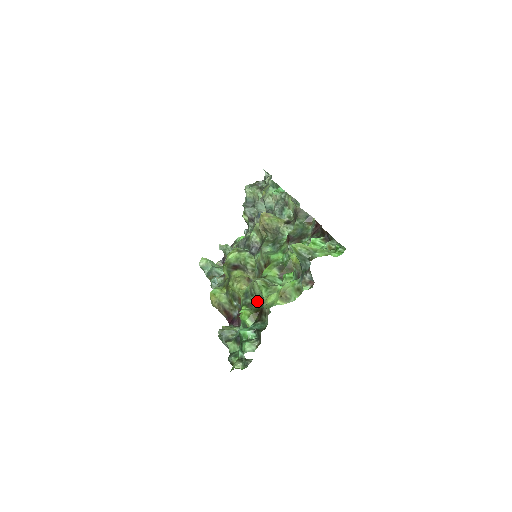
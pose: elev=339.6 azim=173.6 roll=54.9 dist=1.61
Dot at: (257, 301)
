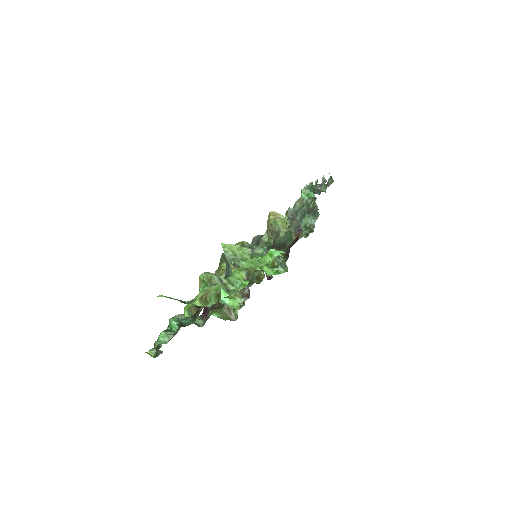
Dot at: occluded
